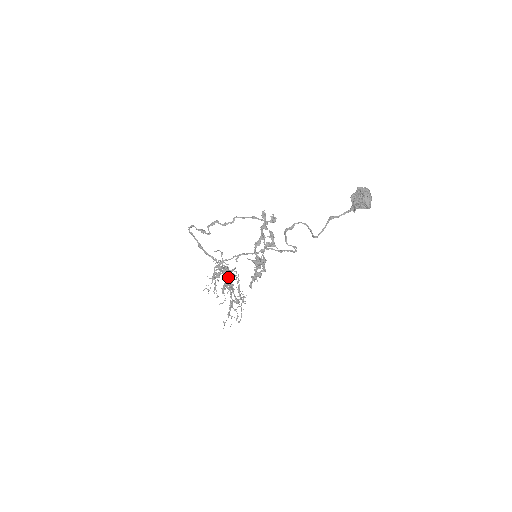
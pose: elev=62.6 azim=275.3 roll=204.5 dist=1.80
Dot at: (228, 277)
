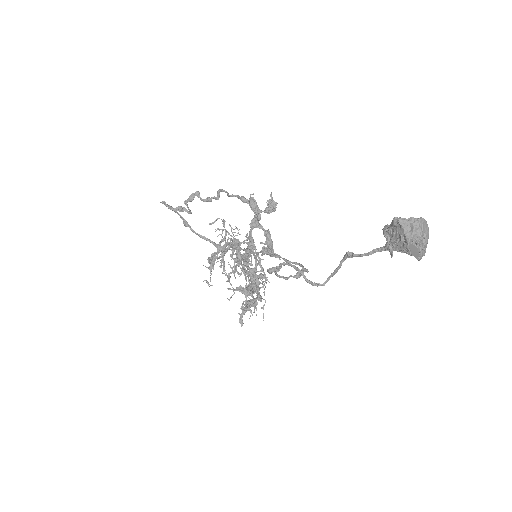
Dot at: (235, 259)
